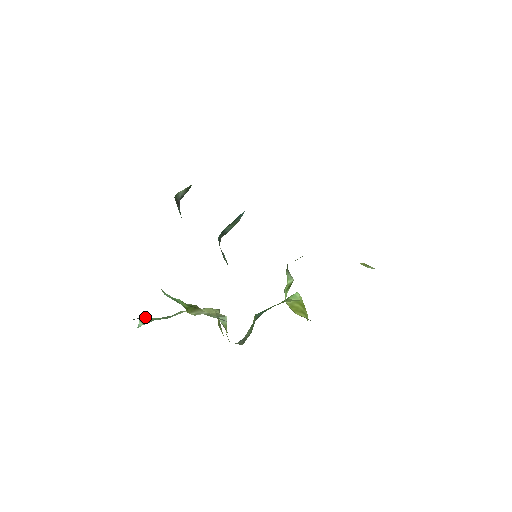
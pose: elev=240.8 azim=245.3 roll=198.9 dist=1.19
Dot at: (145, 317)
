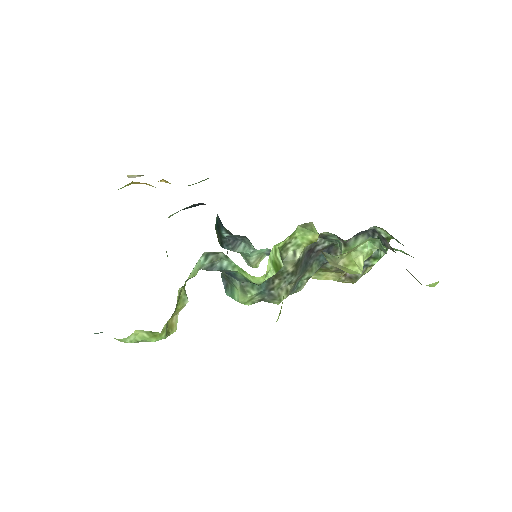
Dot at: occluded
